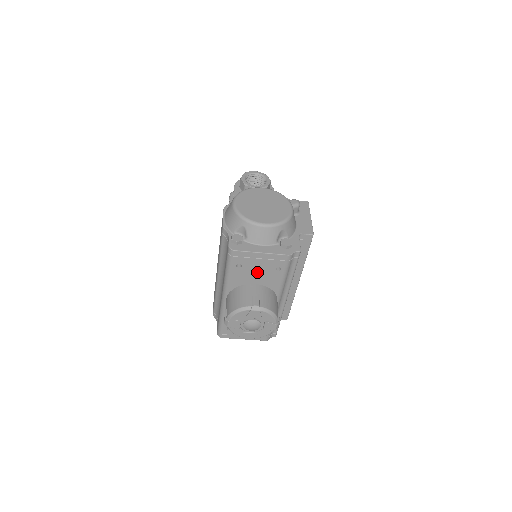
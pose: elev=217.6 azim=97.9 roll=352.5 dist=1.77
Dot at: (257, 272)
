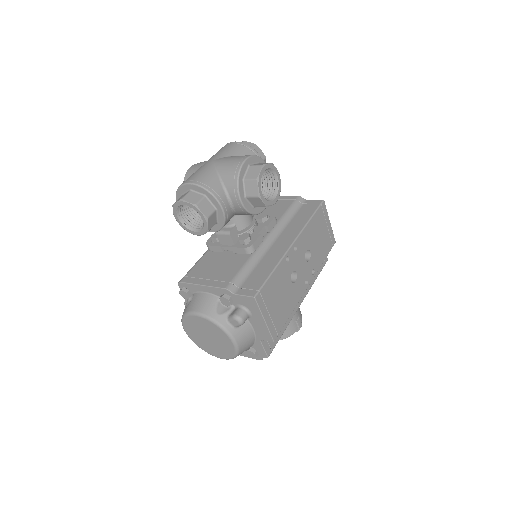
Dot at: occluded
